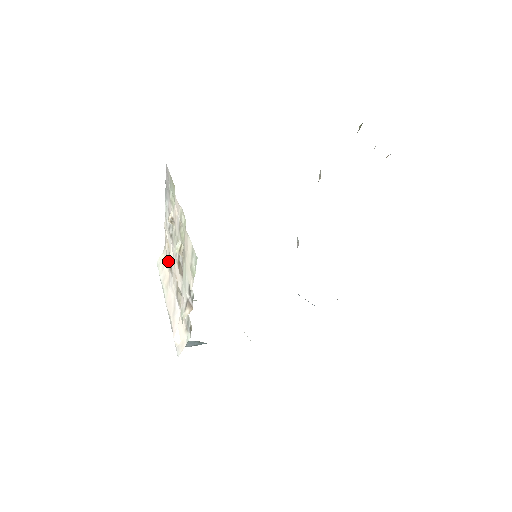
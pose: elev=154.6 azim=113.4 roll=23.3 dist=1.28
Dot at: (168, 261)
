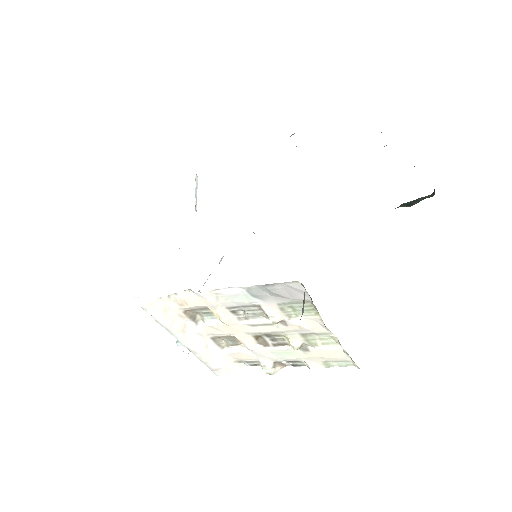
Dot at: (185, 312)
